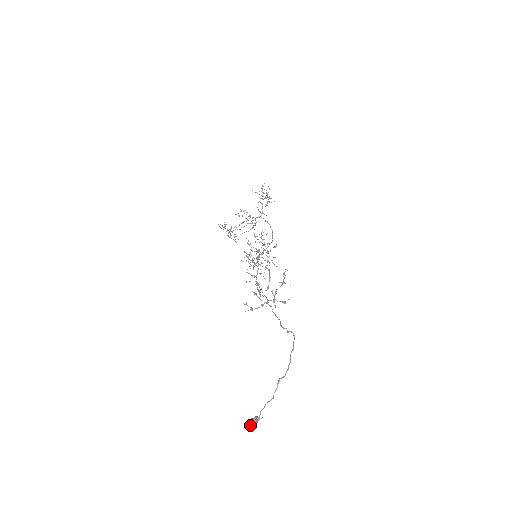
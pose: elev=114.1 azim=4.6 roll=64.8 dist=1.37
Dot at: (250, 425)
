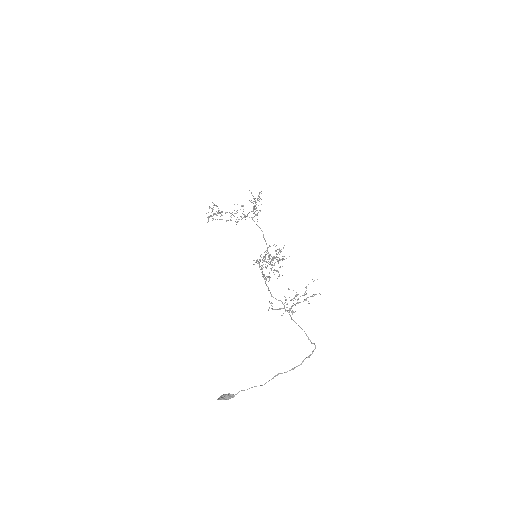
Dot at: (221, 399)
